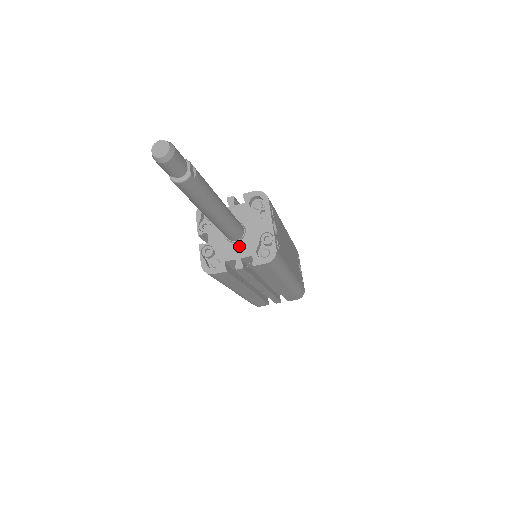
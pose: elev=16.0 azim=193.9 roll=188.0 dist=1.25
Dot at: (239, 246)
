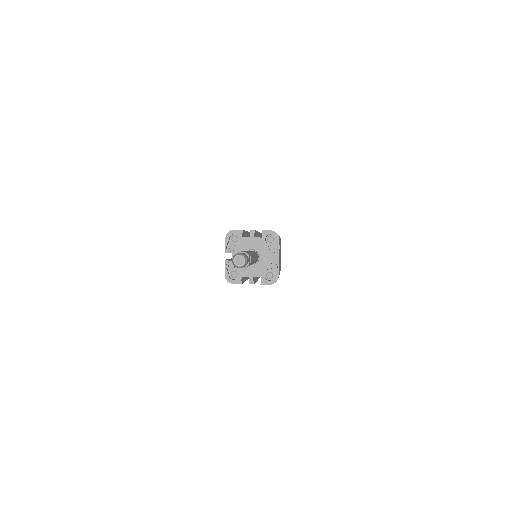
Dot at: (253, 268)
